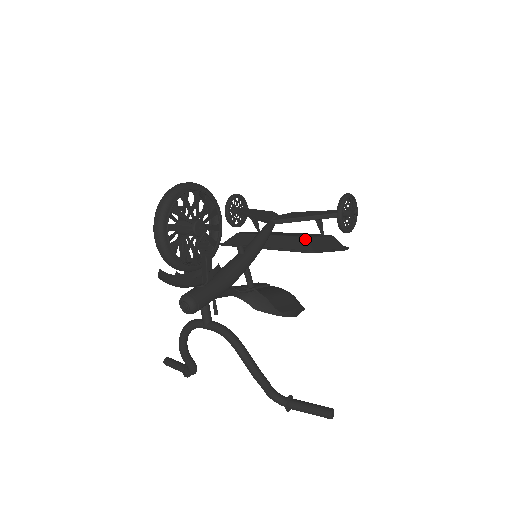
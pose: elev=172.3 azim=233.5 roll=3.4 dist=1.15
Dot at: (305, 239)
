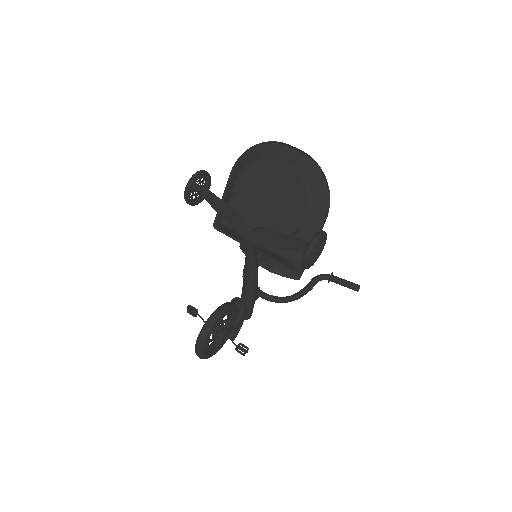
Dot at: (288, 262)
